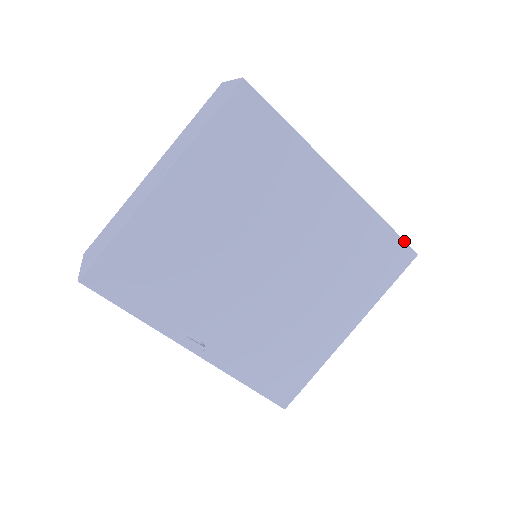
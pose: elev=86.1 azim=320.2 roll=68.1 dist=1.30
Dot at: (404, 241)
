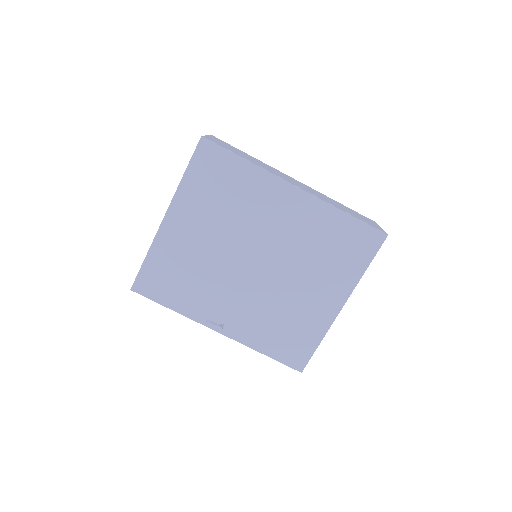
Dot at: (370, 226)
